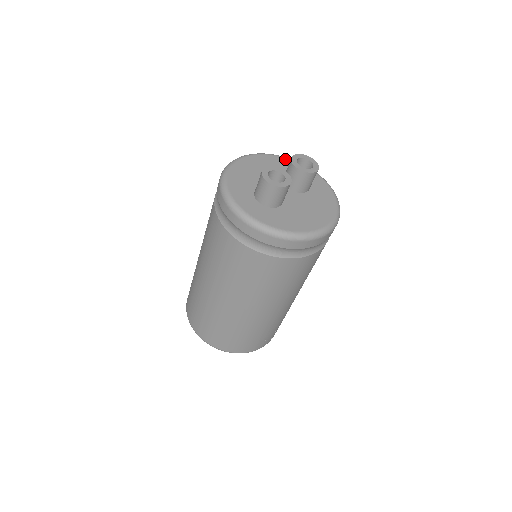
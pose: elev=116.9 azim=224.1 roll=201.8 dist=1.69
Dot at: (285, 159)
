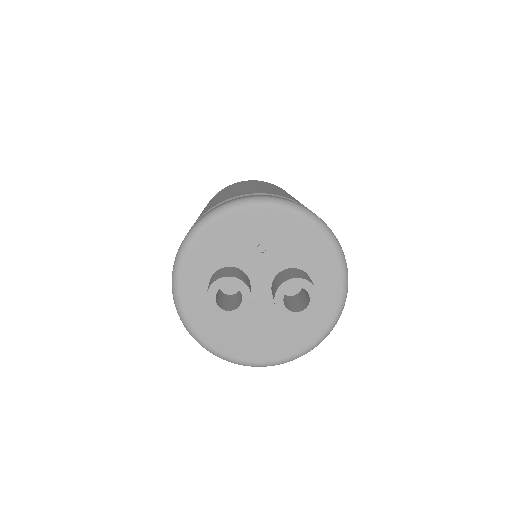
Dot at: (324, 241)
